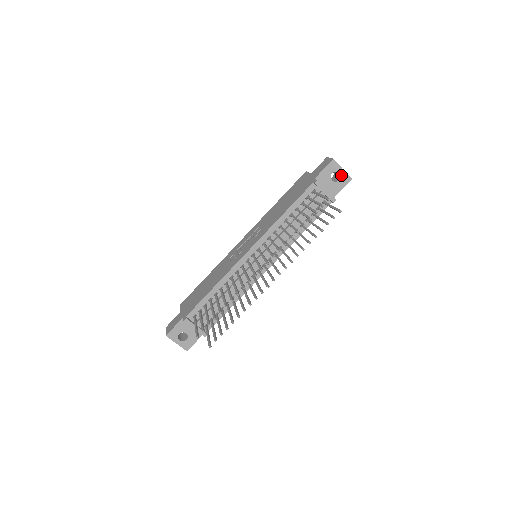
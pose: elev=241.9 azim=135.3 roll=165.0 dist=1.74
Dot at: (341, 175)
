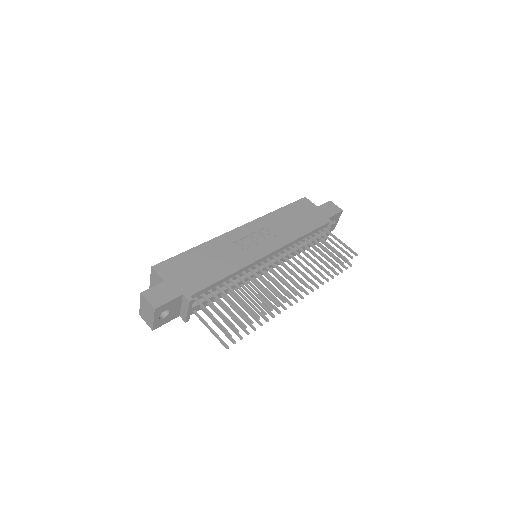
Dot at: (335, 224)
